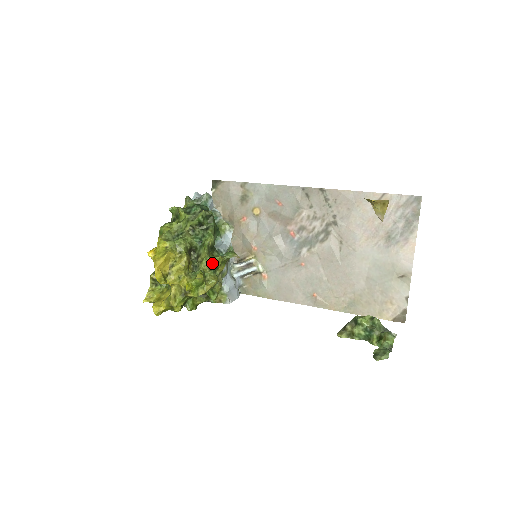
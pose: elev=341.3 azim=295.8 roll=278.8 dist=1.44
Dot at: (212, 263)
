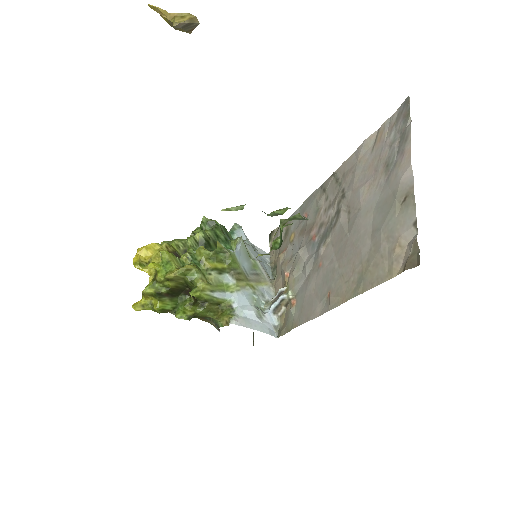
Dot at: (194, 254)
